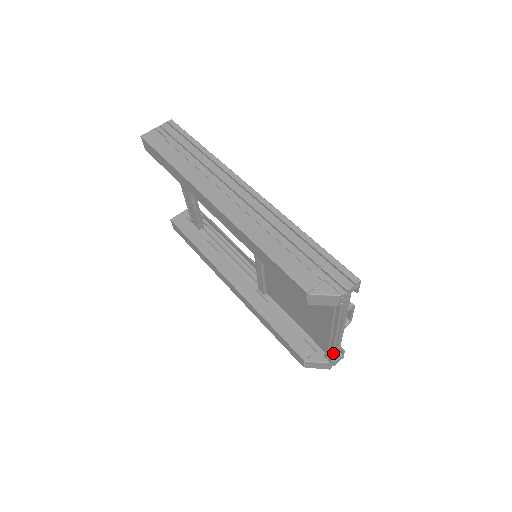
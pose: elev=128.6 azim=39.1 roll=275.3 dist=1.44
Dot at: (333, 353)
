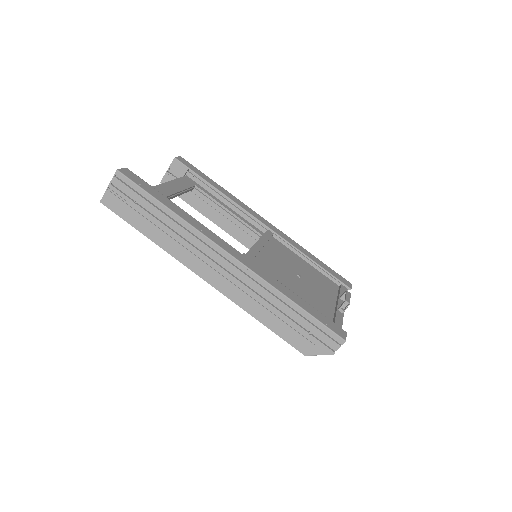
Dot at: occluded
